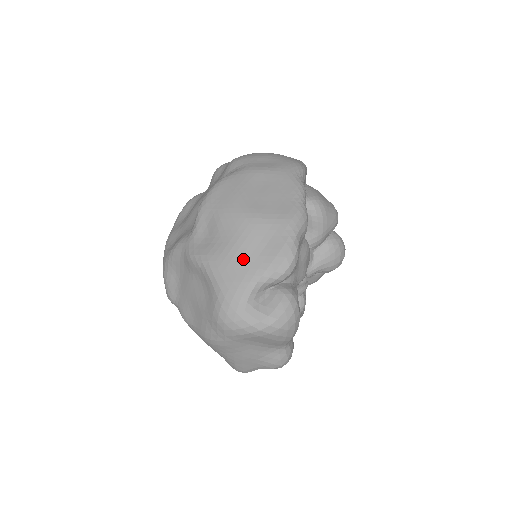
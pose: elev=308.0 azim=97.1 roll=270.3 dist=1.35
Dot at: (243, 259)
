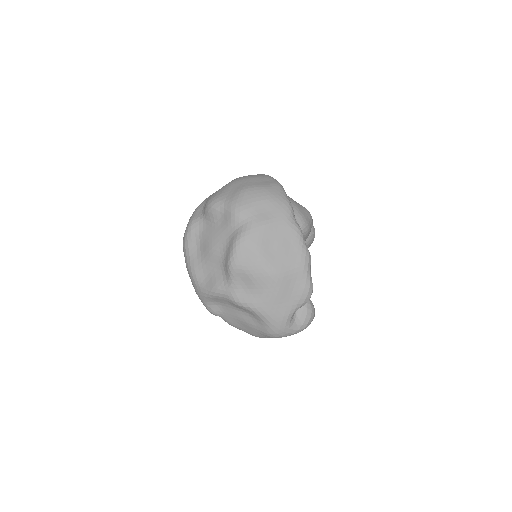
Dot at: (281, 302)
